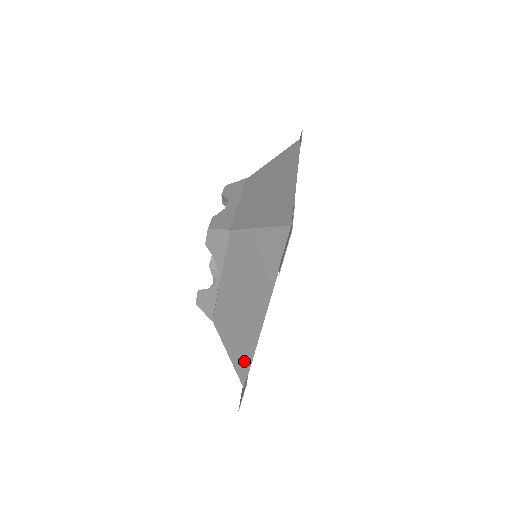
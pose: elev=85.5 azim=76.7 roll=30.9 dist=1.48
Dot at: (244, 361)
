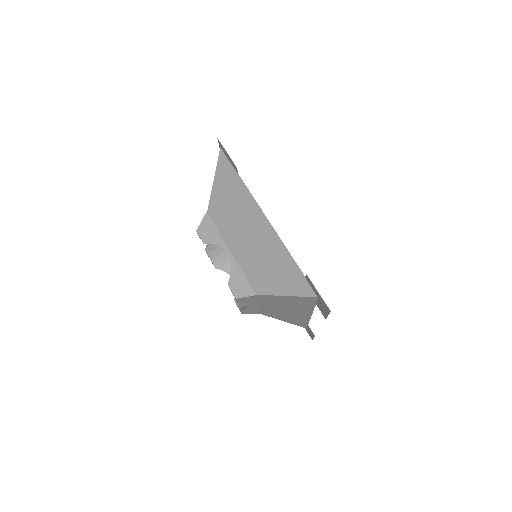
Dot at: (294, 274)
